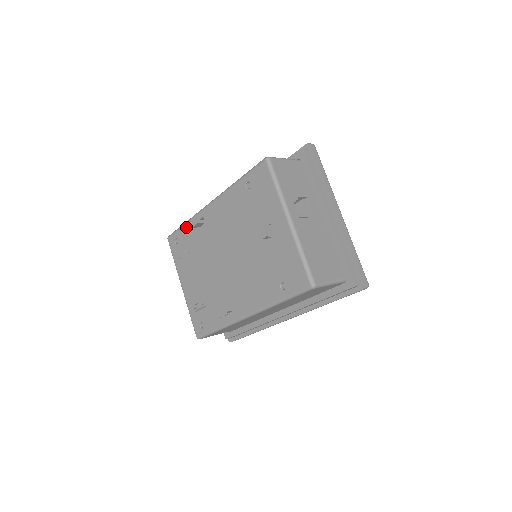
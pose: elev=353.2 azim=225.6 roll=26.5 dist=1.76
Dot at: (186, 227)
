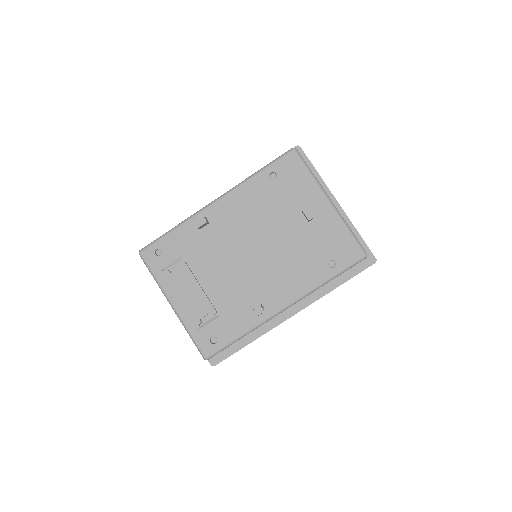
Dot at: (176, 233)
